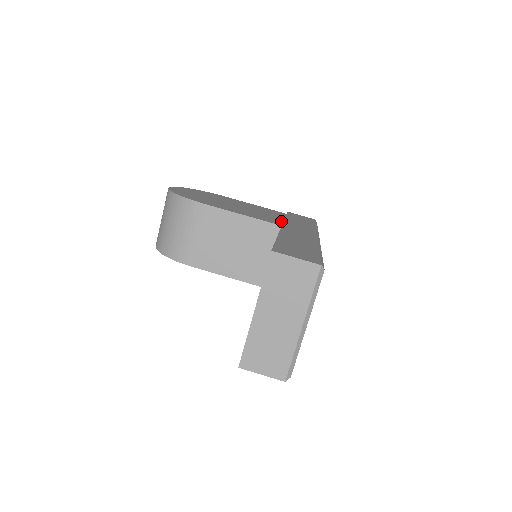
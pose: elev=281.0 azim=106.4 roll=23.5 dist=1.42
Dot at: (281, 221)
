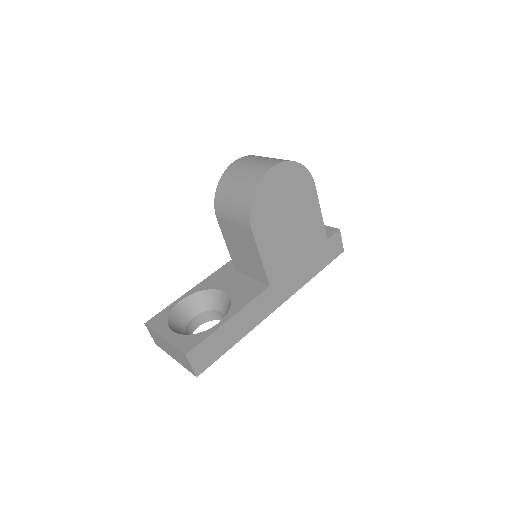
Dot at: (286, 271)
